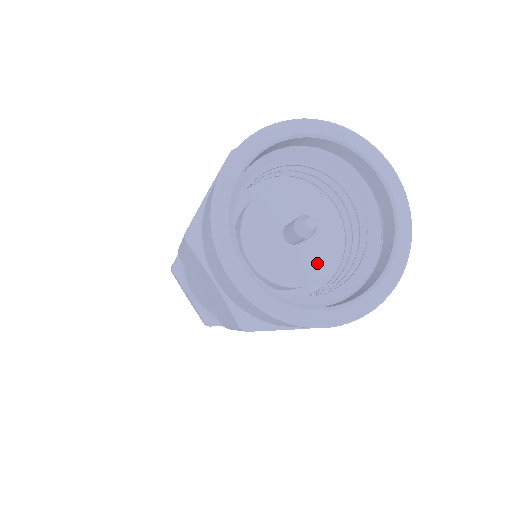
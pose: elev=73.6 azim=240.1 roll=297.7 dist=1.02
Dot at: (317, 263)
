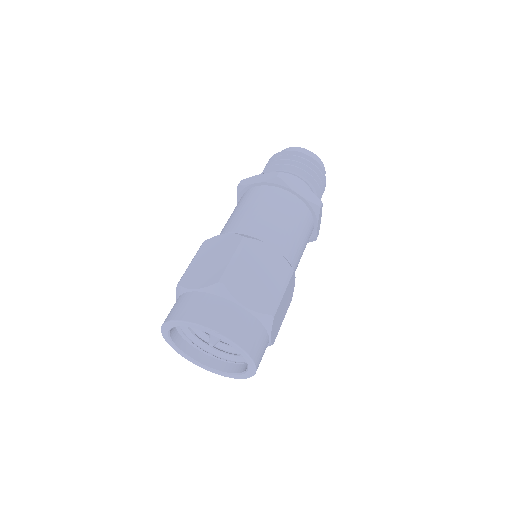
Dot at: occluded
